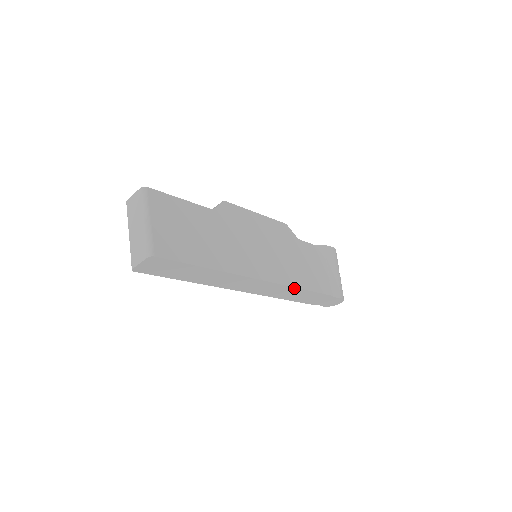
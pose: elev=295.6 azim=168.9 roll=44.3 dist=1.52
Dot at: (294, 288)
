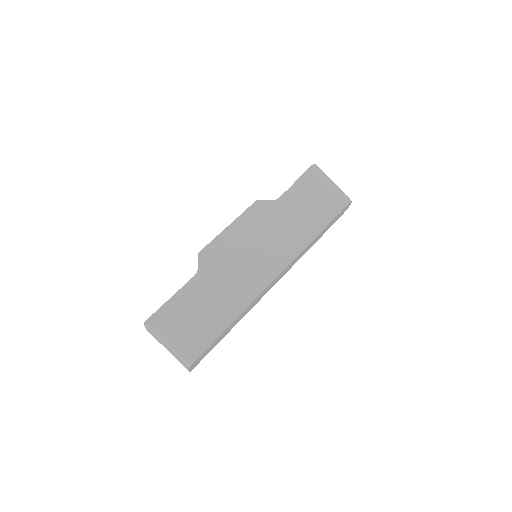
Dot at: (301, 252)
